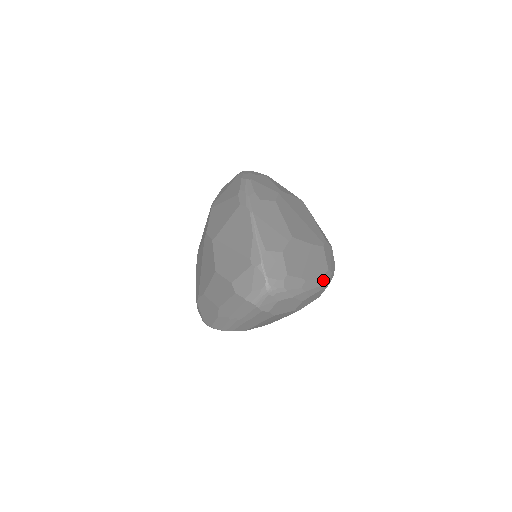
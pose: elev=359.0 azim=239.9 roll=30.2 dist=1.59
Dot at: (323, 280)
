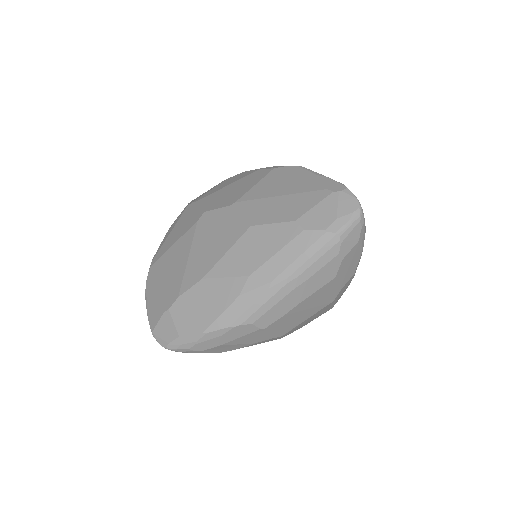
Dot at: occluded
